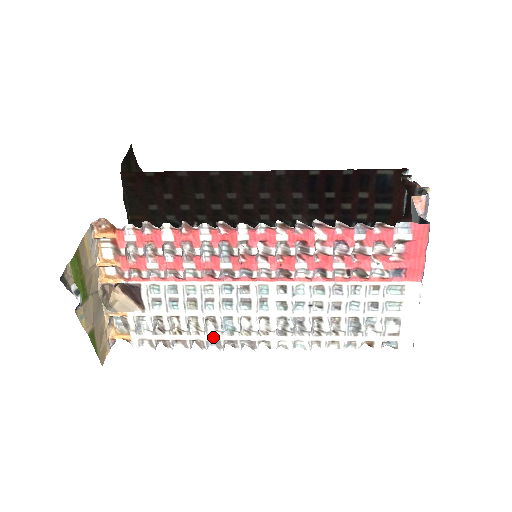
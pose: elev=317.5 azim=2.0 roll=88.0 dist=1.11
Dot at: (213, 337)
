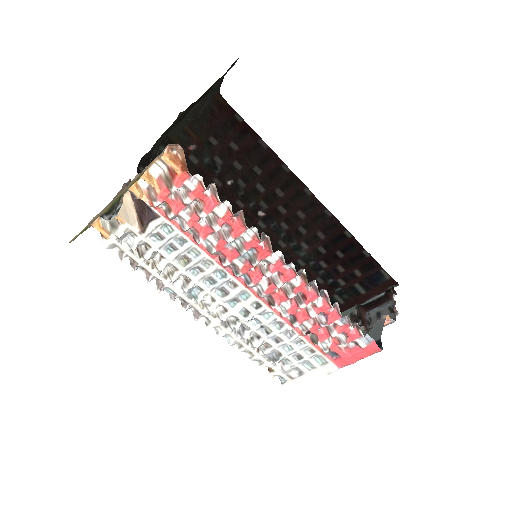
Dot at: (174, 288)
